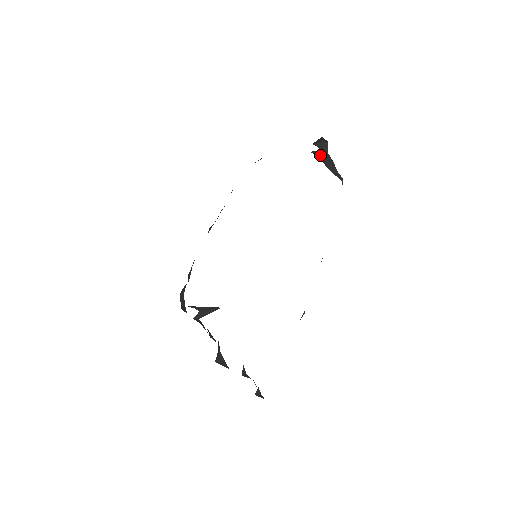
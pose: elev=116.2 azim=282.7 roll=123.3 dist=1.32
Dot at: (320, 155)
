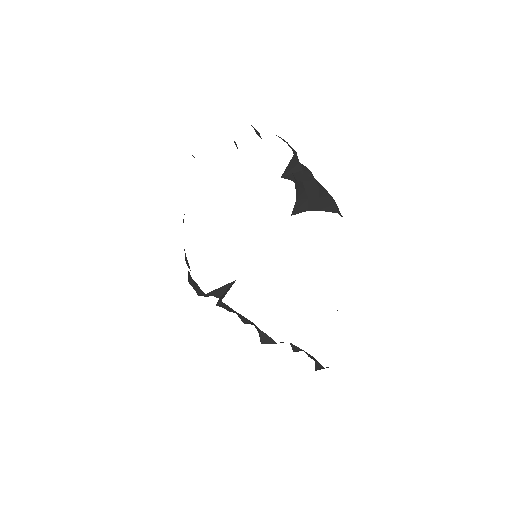
Dot at: (301, 202)
